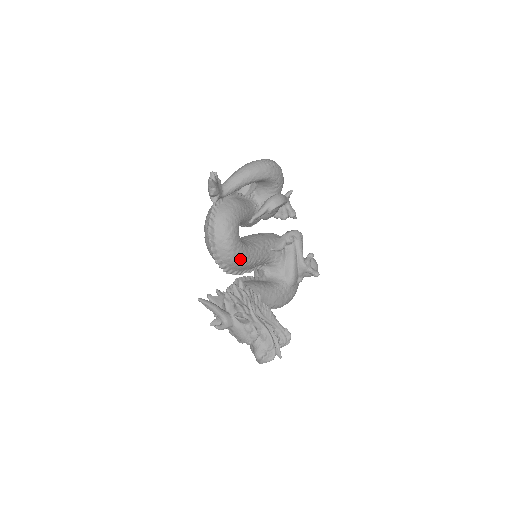
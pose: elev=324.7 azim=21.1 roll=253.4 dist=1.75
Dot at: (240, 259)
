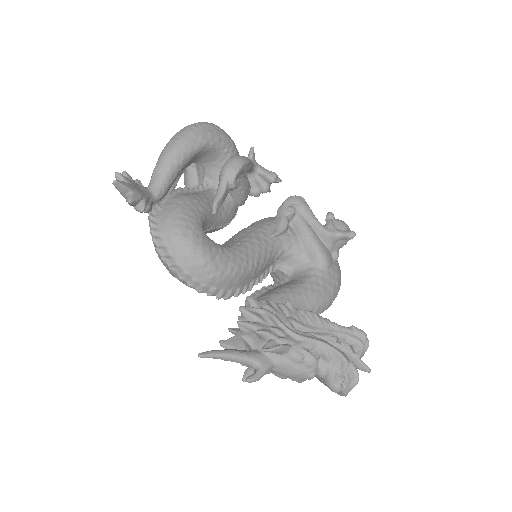
Dot at: (229, 269)
